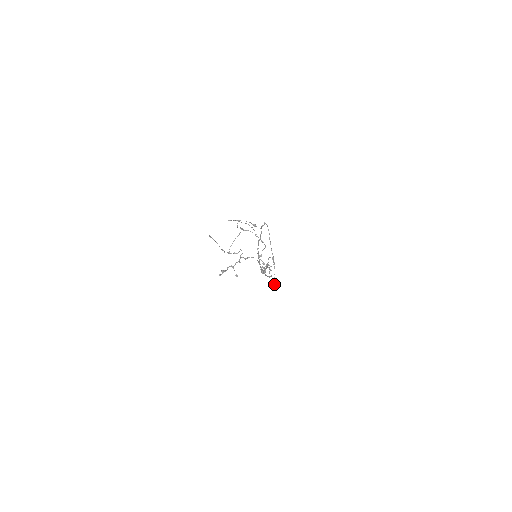
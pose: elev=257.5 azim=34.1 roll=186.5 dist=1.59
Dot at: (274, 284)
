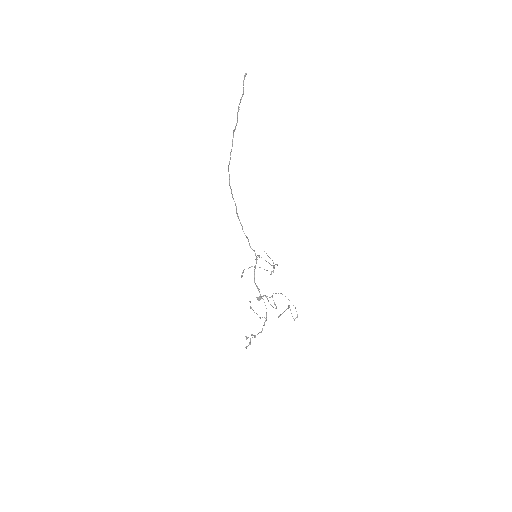
Dot at: (259, 299)
